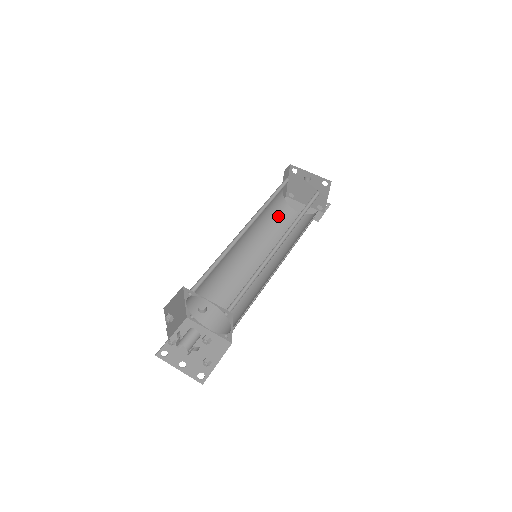
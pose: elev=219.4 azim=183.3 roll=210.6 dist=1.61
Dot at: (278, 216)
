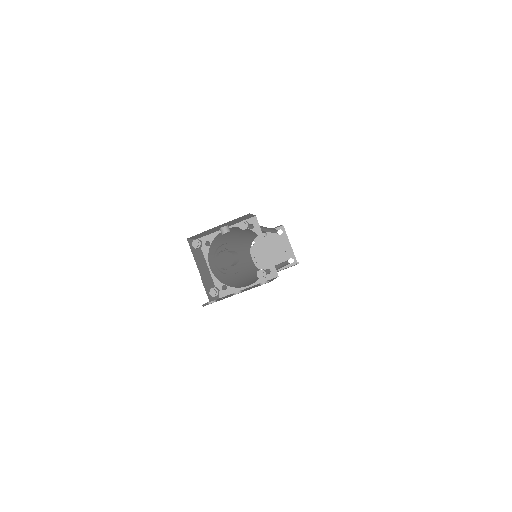
Dot at: occluded
